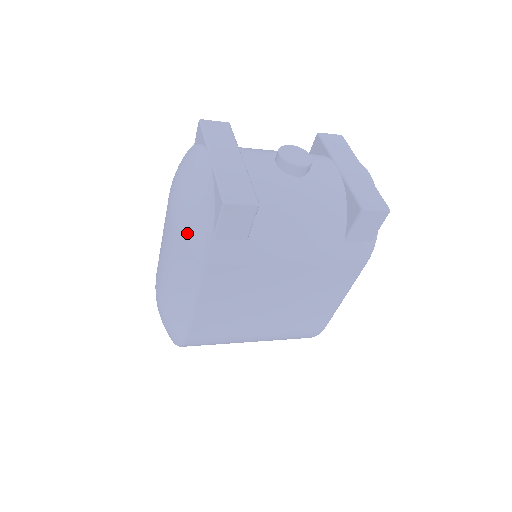
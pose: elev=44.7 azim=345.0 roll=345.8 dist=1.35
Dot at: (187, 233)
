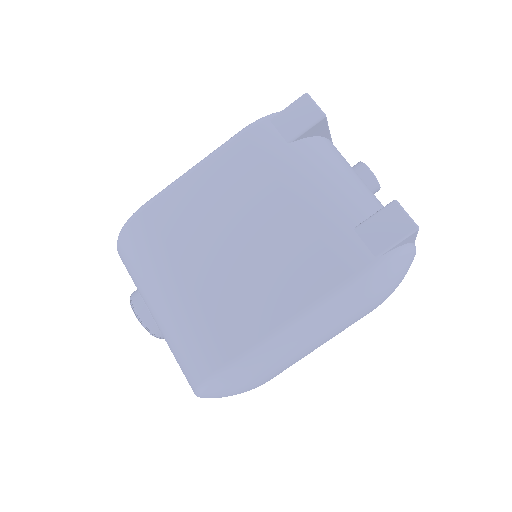
Dot at: occluded
